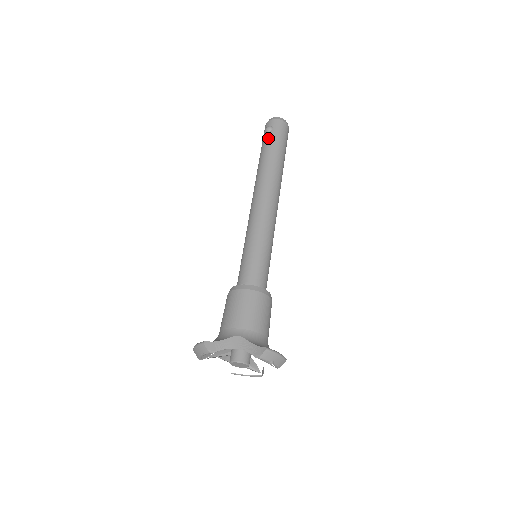
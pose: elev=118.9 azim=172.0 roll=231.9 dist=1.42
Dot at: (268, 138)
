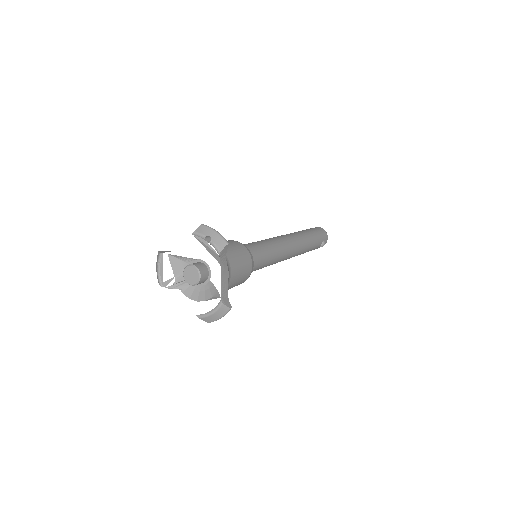
Dot at: occluded
